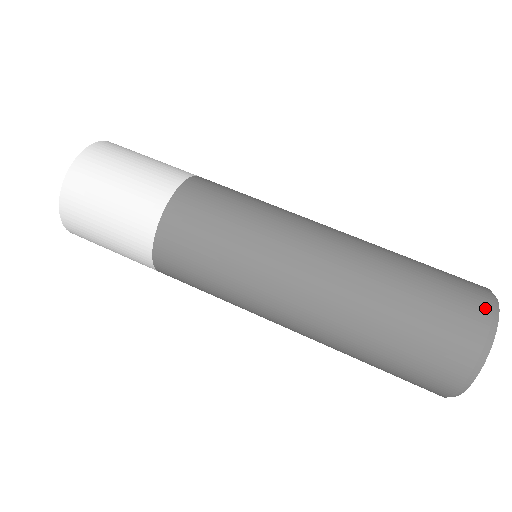
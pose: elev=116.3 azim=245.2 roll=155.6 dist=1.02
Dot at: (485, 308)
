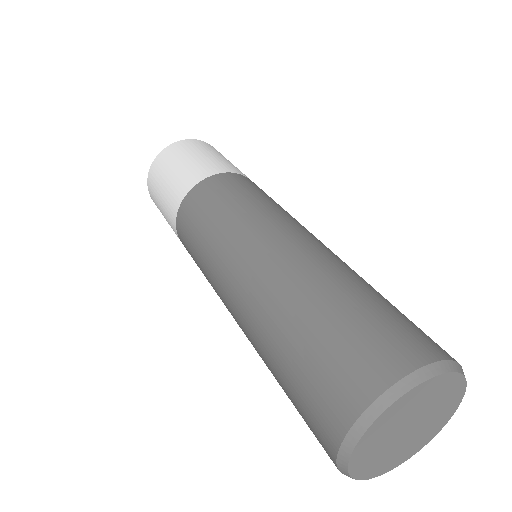
Dot at: occluded
